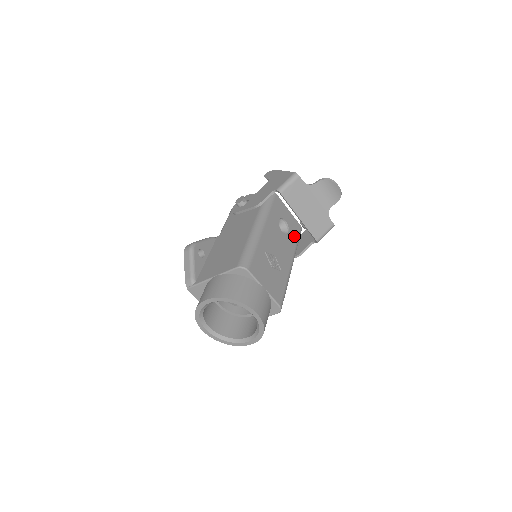
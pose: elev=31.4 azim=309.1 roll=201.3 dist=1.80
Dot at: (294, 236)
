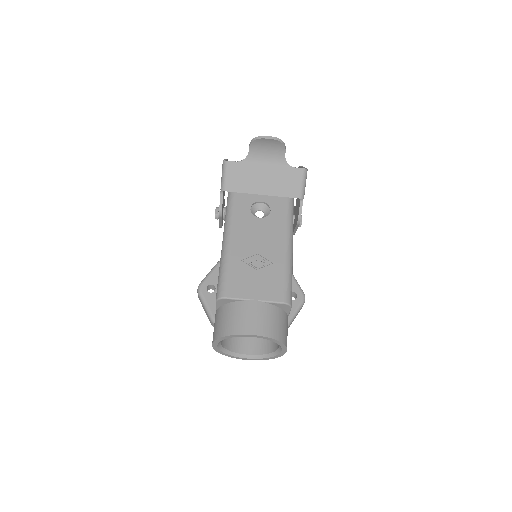
Dot at: (280, 208)
